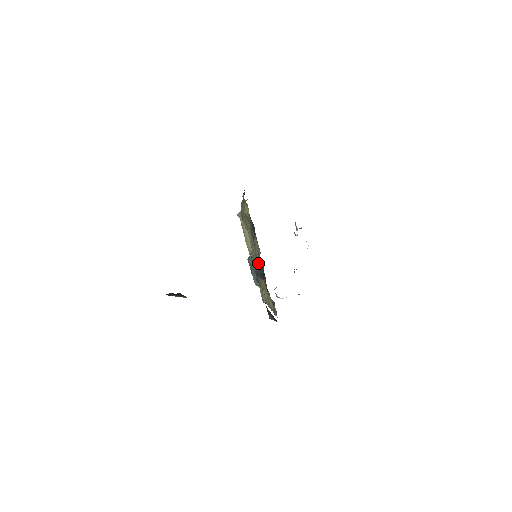
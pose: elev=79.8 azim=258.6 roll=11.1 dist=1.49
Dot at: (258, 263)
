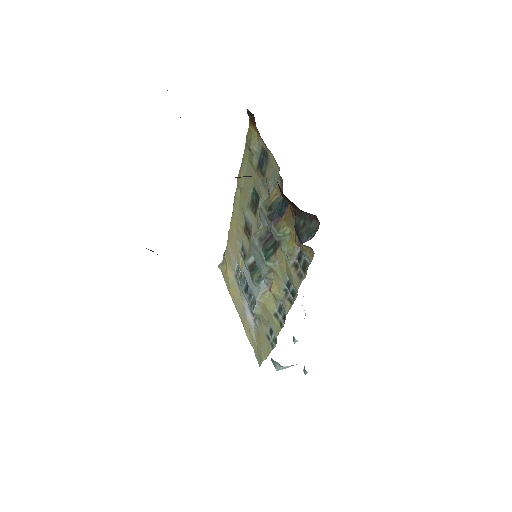
Dot at: (273, 201)
